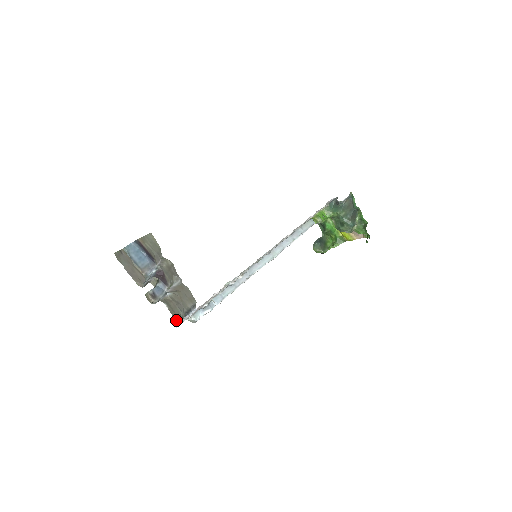
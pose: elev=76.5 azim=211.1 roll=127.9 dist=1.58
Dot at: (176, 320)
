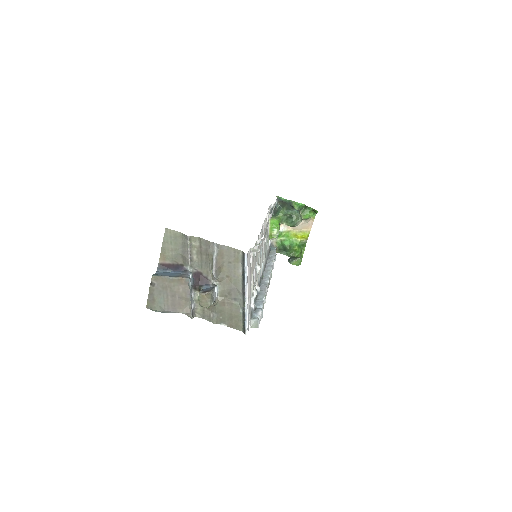
Dot at: (242, 327)
